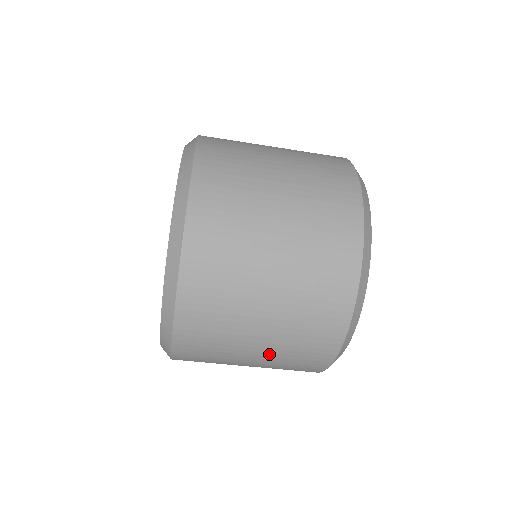
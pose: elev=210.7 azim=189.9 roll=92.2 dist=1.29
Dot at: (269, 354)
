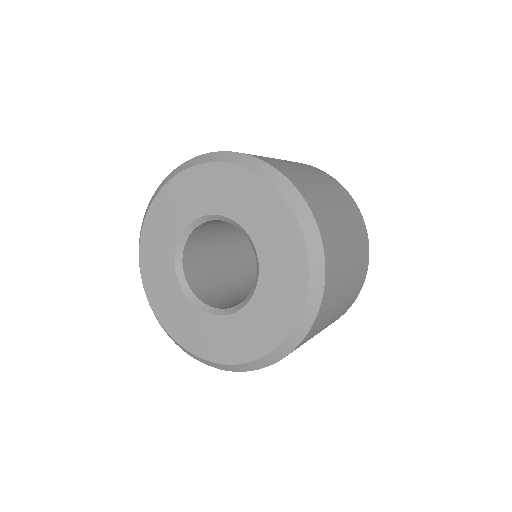
Dot at: occluded
